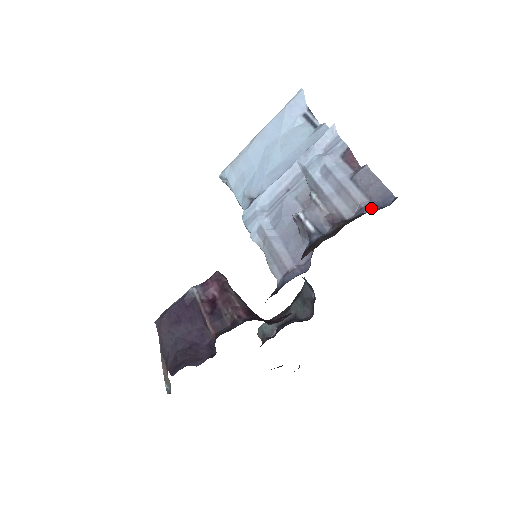
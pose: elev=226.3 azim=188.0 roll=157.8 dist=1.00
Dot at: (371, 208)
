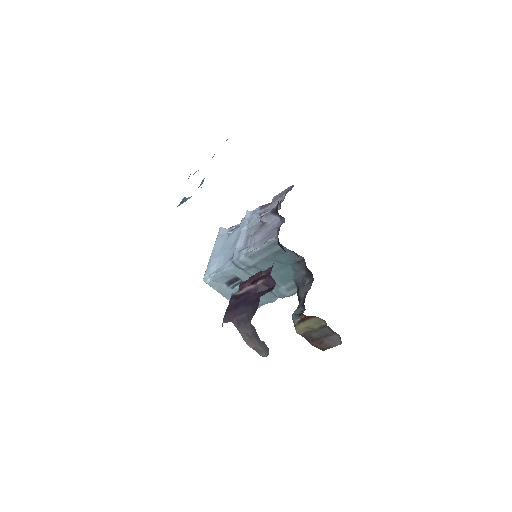
Dot at: (288, 191)
